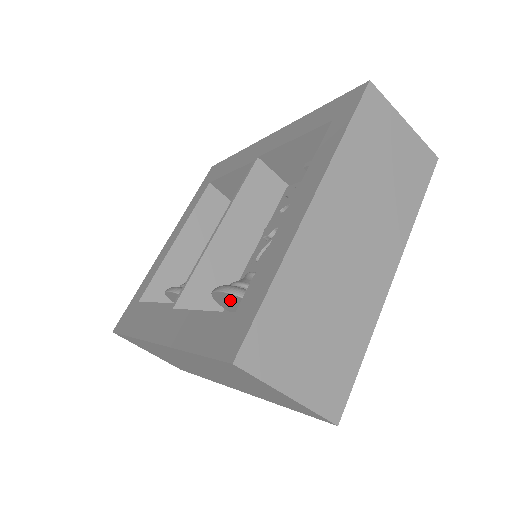
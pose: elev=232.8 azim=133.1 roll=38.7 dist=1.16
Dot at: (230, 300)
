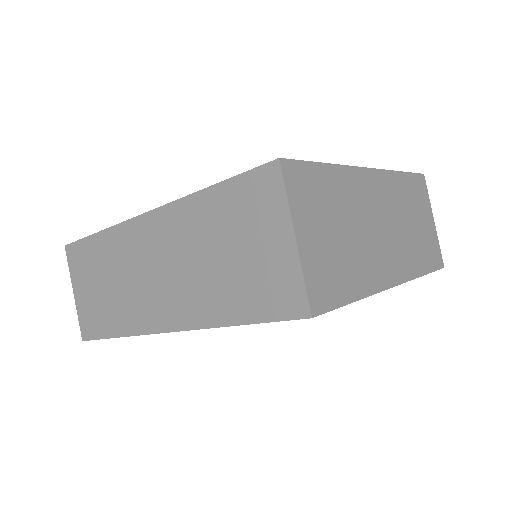
Dot at: occluded
